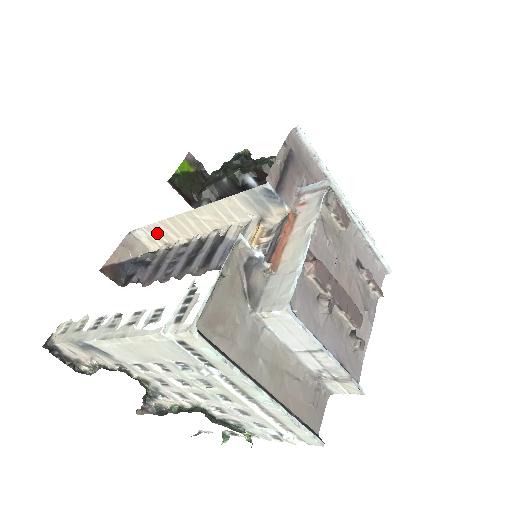
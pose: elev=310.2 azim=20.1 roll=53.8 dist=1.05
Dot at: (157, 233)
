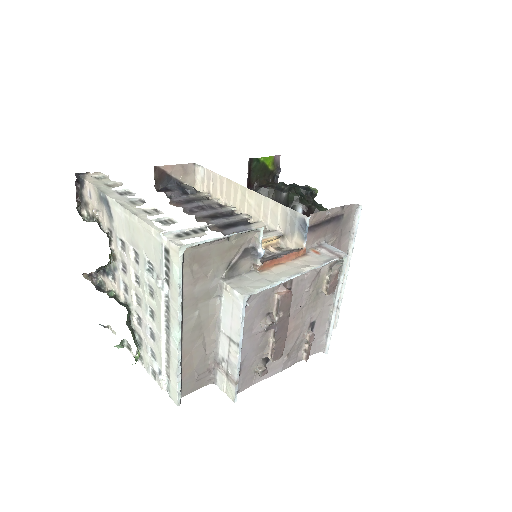
Dot at: (211, 181)
